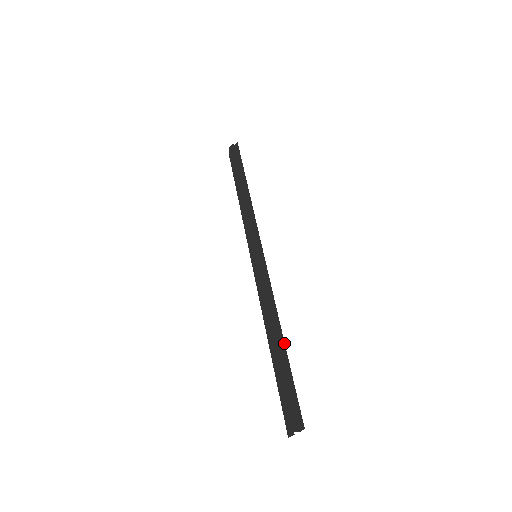
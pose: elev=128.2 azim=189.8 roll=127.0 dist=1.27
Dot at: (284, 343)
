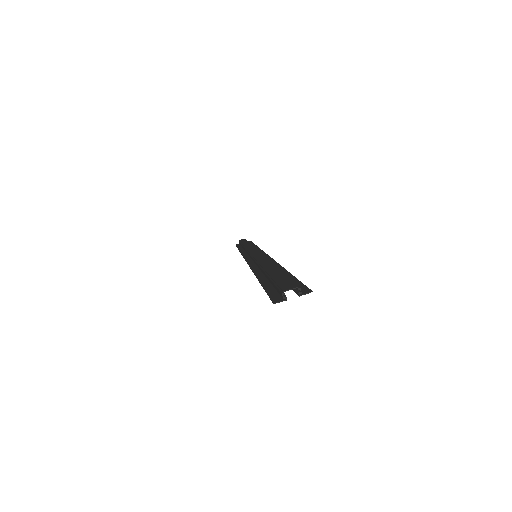
Dot at: occluded
